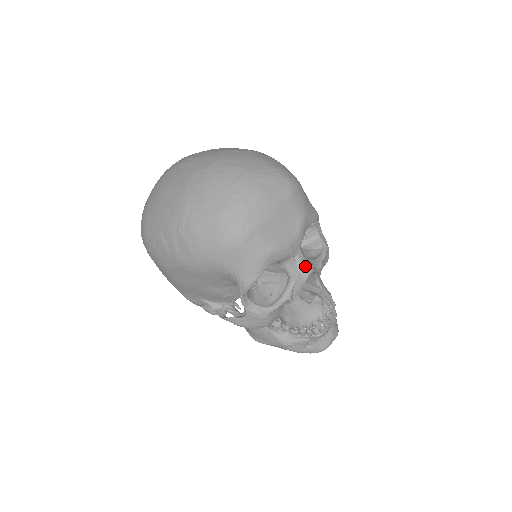
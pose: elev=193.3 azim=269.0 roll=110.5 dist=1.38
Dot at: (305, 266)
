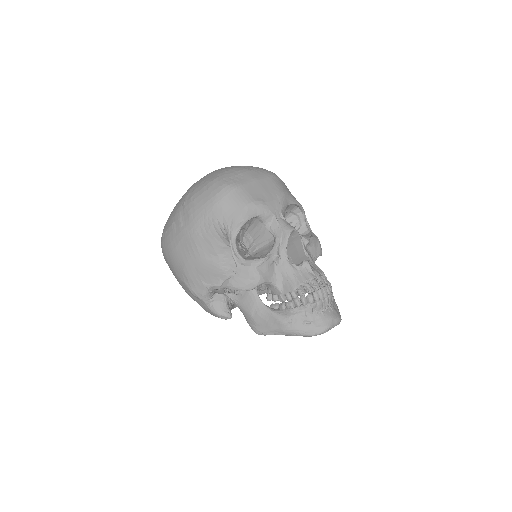
Dot at: (287, 225)
